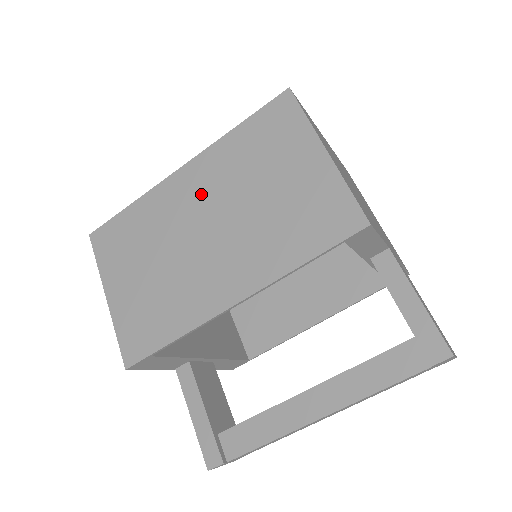
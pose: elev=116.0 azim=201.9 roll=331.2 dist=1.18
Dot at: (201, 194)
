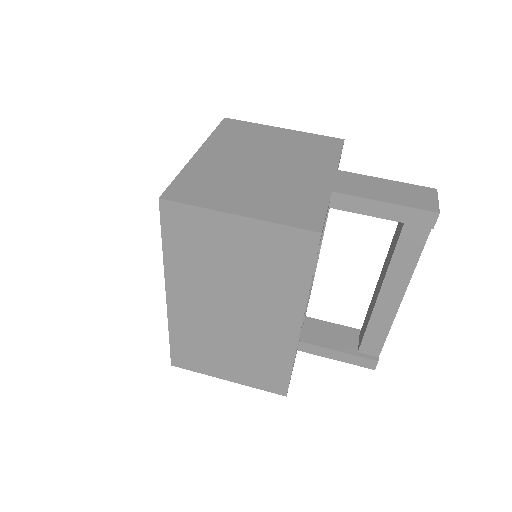
Dot at: (200, 299)
